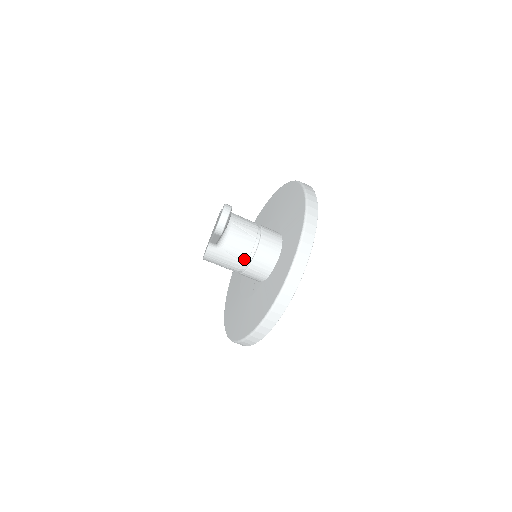
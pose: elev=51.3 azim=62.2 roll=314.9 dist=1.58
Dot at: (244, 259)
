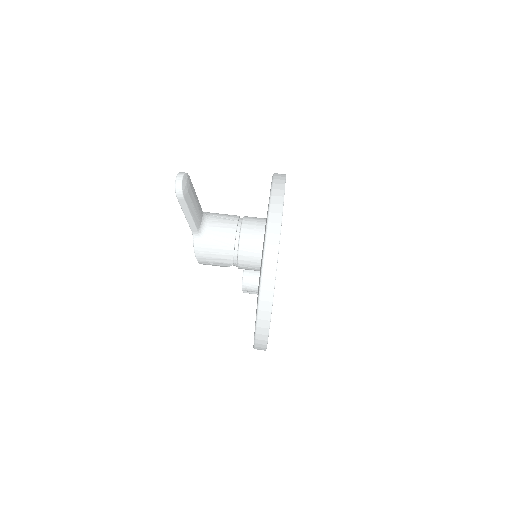
Dot at: (231, 242)
